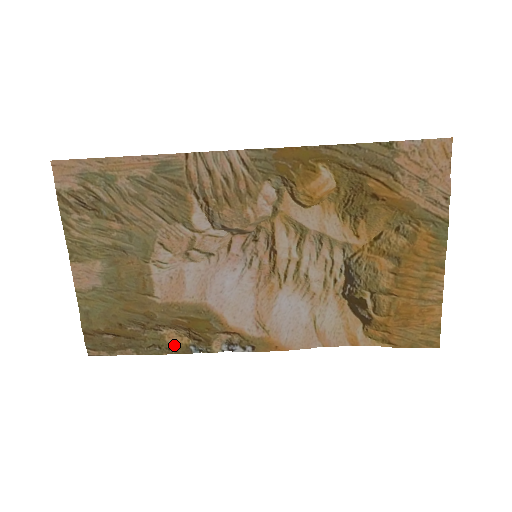
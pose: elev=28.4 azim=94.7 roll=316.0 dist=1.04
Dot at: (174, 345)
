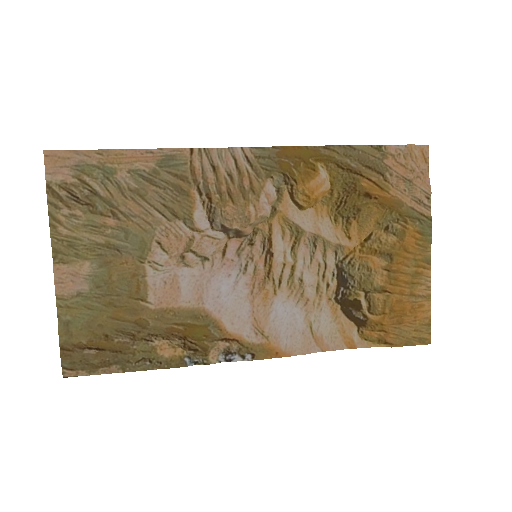
Dot at: (166, 358)
